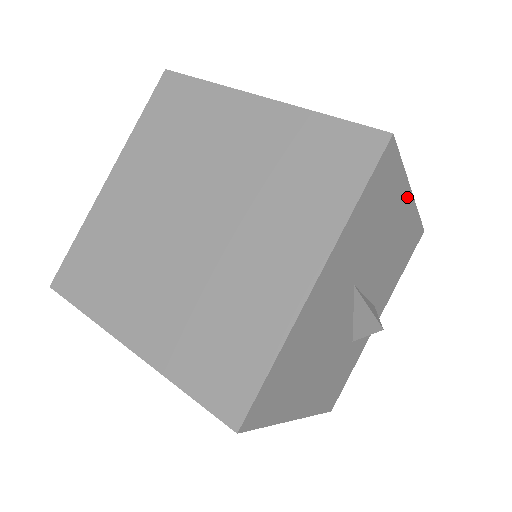
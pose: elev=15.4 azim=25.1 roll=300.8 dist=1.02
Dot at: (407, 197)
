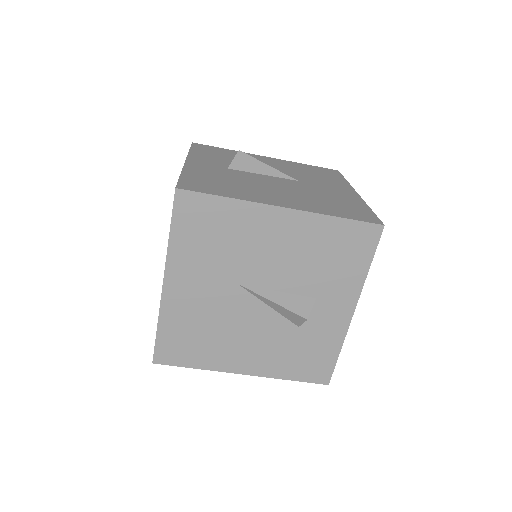
Dot at: (272, 212)
